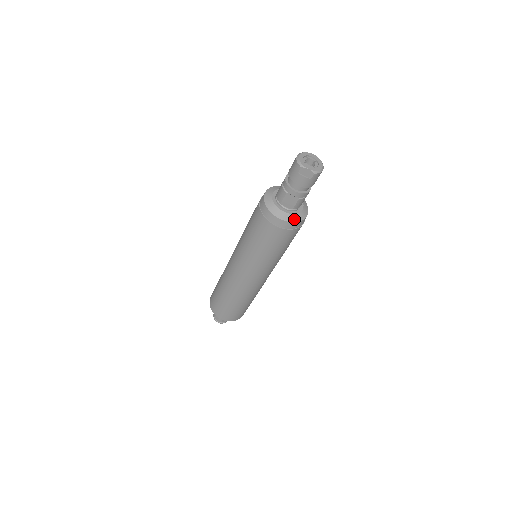
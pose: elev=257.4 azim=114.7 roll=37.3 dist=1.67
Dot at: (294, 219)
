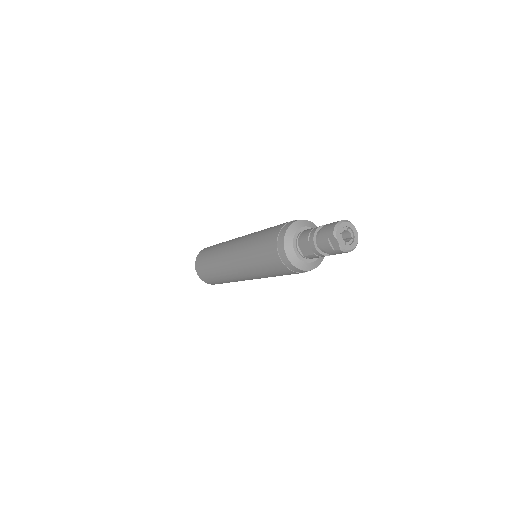
Dot at: (298, 265)
